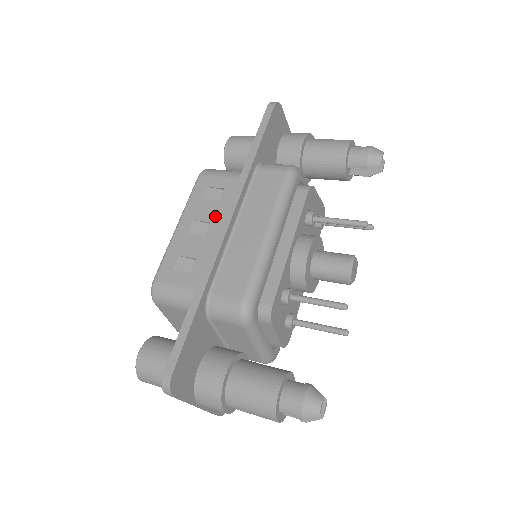
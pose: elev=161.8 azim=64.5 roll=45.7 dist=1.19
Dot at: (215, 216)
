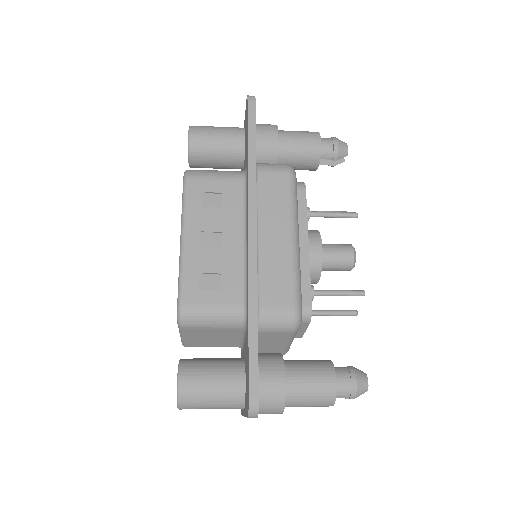
Dot at: (225, 225)
